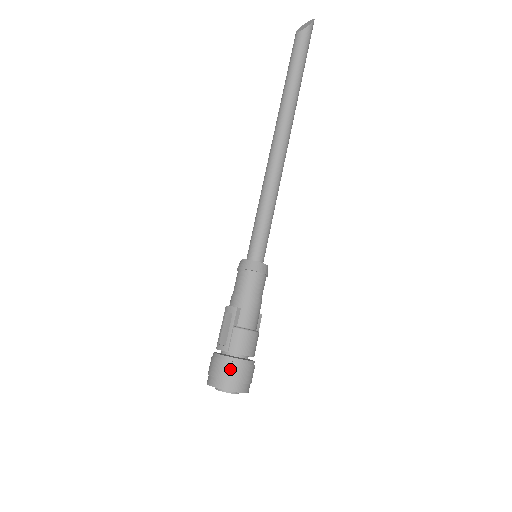
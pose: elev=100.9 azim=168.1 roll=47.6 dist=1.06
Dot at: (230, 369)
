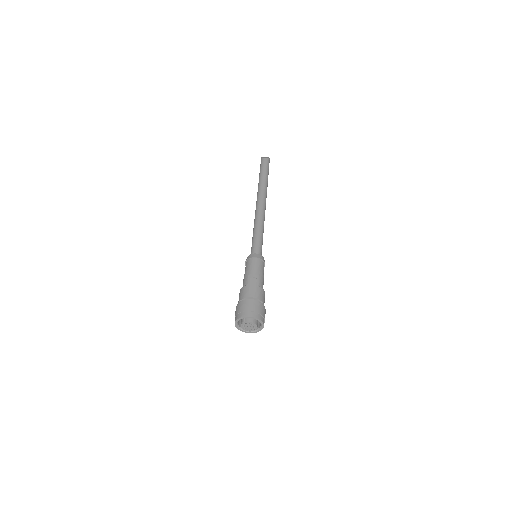
Dot at: (261, 308)
